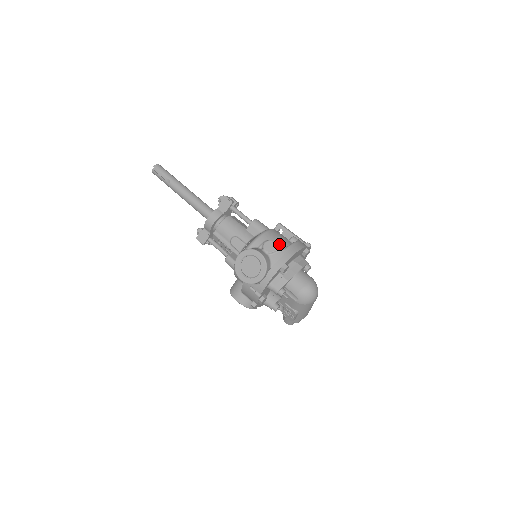
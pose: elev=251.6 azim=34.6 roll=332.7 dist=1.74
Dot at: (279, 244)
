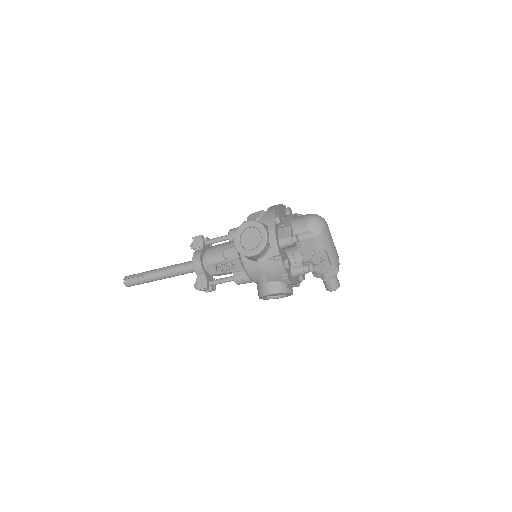
Dot at: occluded
